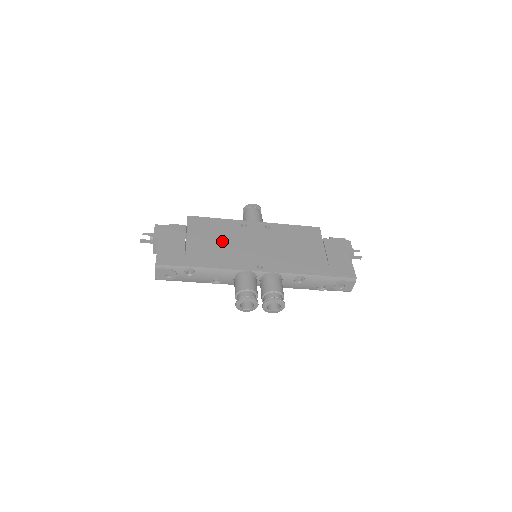
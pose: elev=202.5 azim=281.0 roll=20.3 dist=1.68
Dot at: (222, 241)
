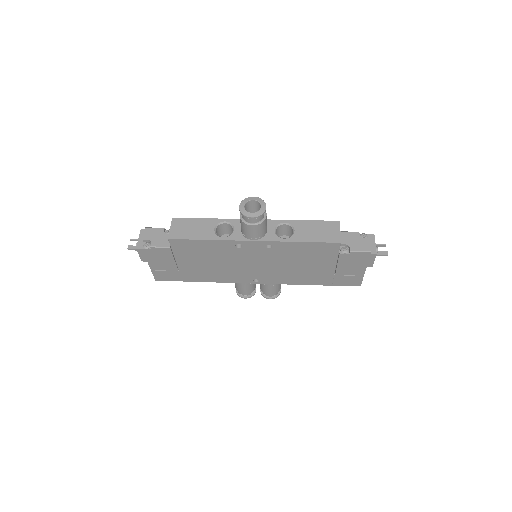
Dot at: (214, 262)
